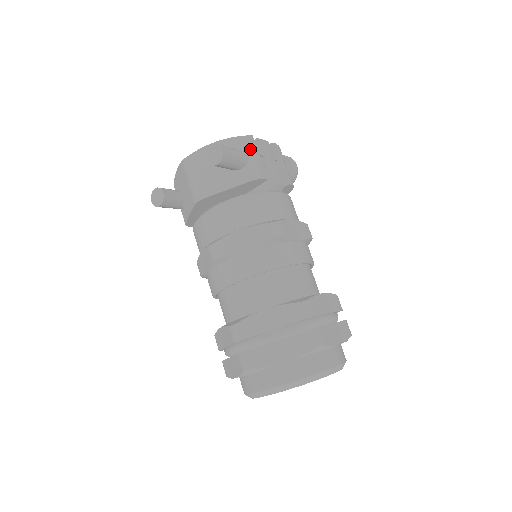
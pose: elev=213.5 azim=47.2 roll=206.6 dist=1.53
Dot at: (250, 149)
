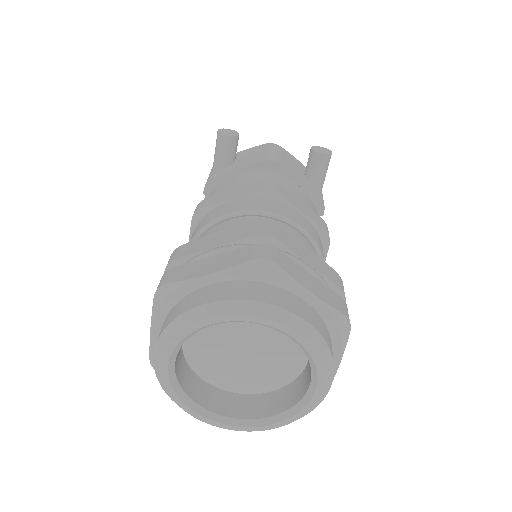
Dot at: occluded
